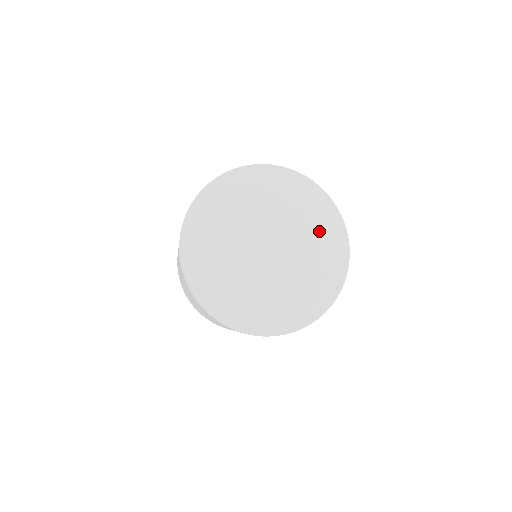
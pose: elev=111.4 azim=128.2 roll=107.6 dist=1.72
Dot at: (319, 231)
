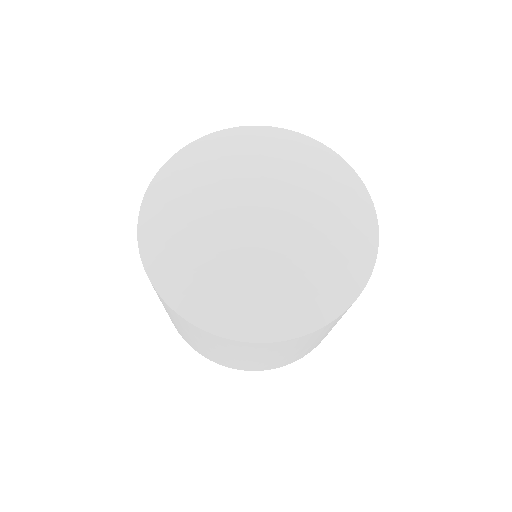
Dot at: (323, 265)
